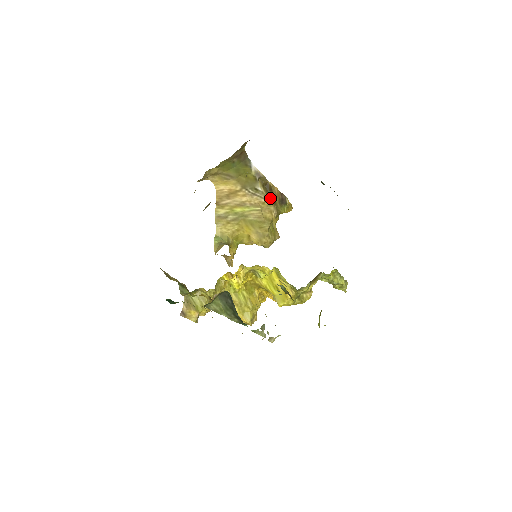
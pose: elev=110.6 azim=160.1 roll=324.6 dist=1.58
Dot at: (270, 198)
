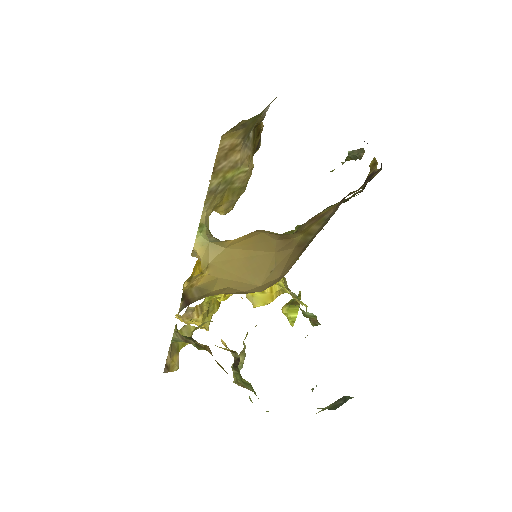
Dot at: (254, 146)
